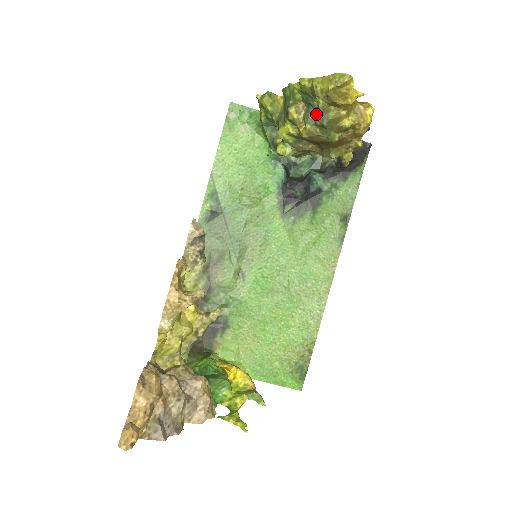
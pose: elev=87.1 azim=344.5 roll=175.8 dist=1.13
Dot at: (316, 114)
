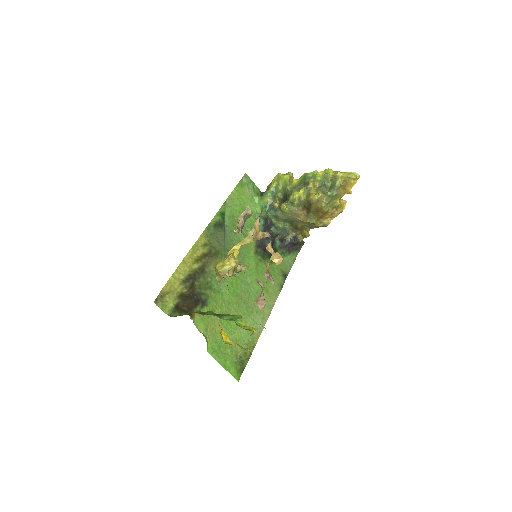
Dot at: (327, 190)
